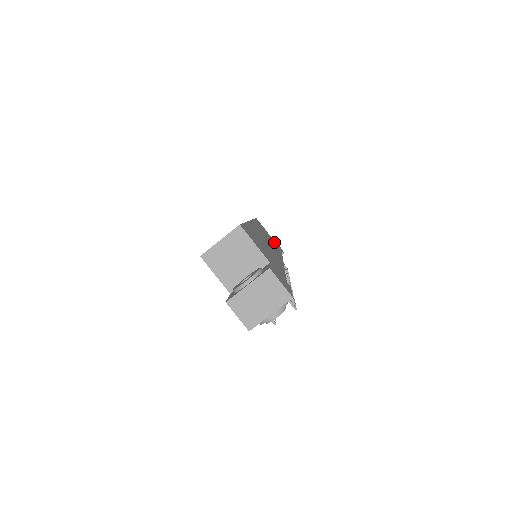
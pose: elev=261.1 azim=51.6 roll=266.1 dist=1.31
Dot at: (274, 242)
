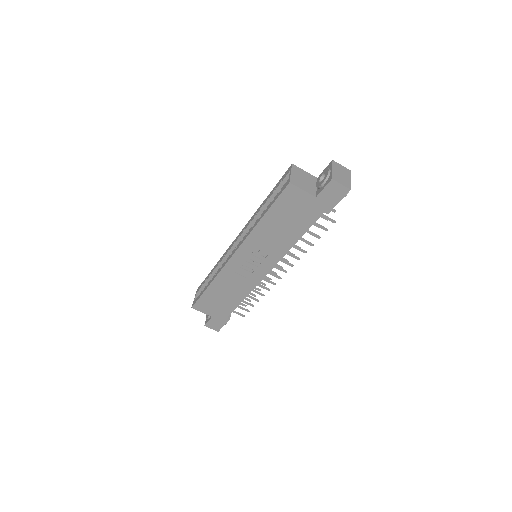
Dot at: occluded
